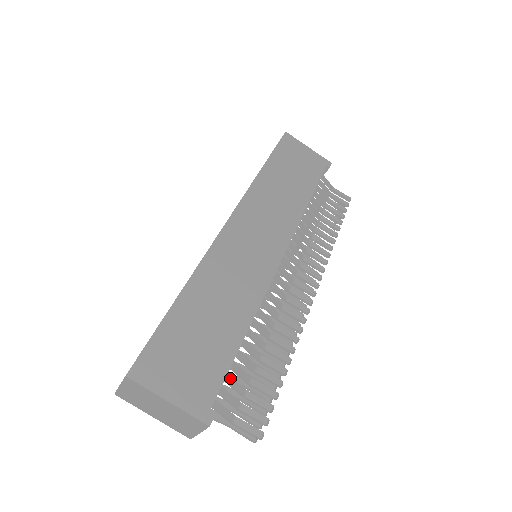
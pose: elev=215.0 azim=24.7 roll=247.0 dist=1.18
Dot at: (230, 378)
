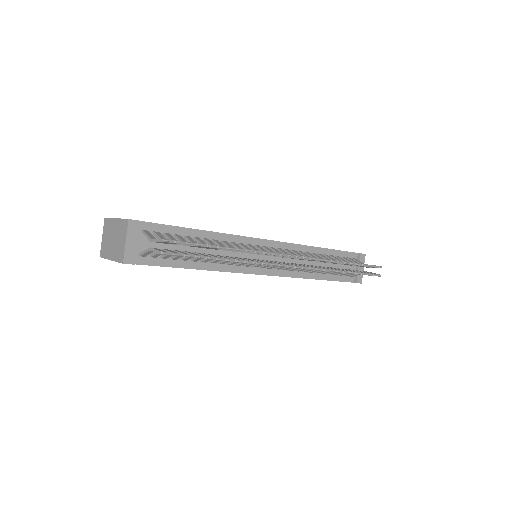
Dot at: (170, 235)
